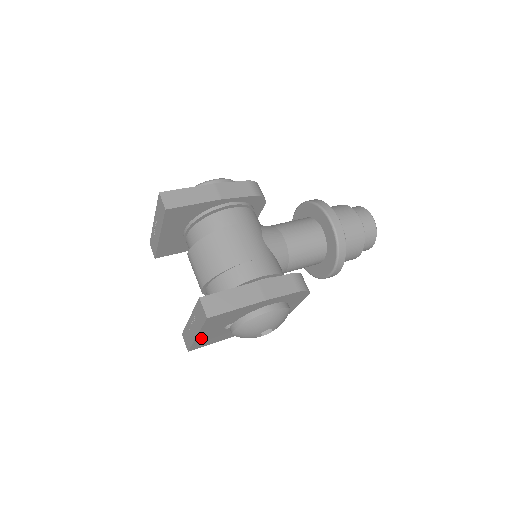
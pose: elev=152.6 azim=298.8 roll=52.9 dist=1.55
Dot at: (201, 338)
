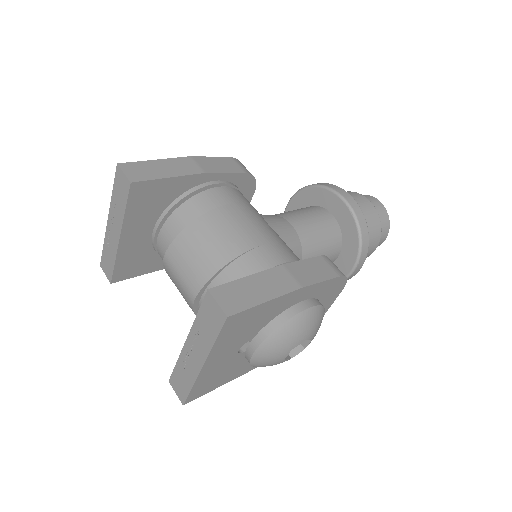
Dot at: (206, 372)
